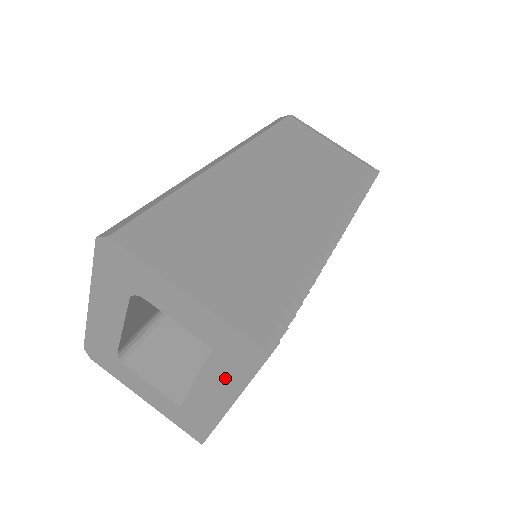
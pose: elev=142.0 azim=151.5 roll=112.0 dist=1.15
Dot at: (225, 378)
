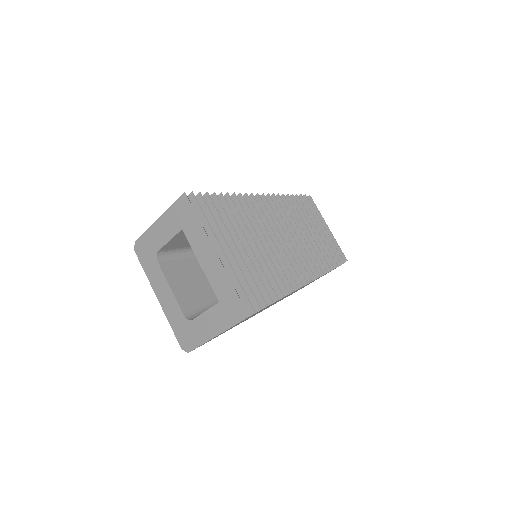
Dot at: (197, 236)
